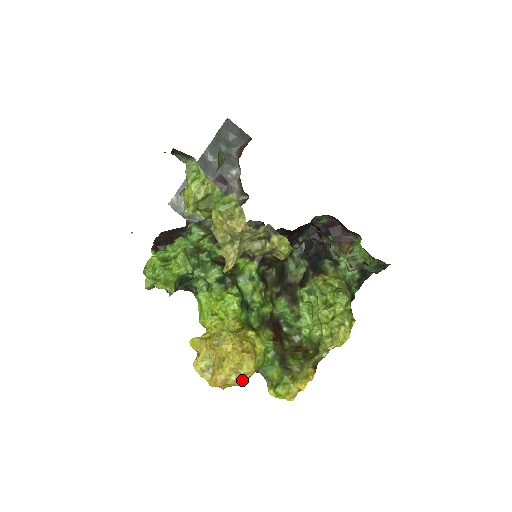
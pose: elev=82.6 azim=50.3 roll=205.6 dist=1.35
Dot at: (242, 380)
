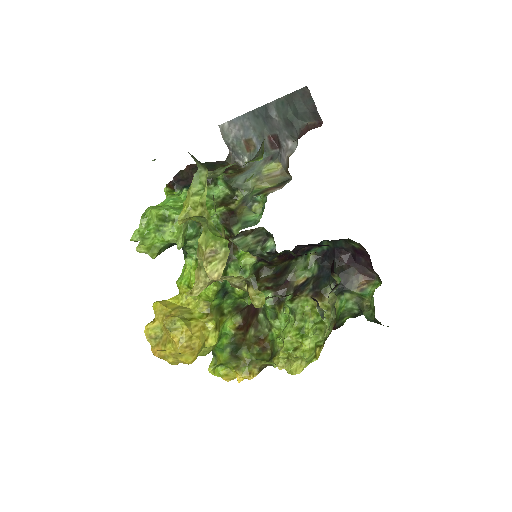
Dot at: occluded
